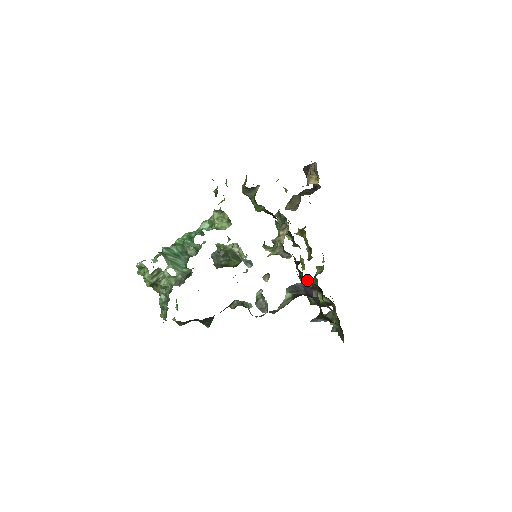
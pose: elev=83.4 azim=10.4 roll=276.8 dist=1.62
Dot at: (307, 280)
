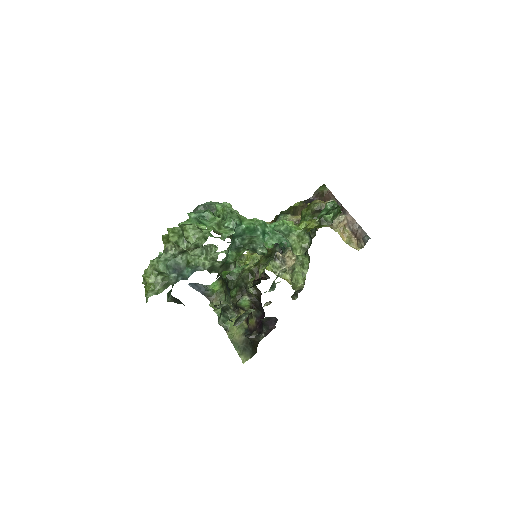
Dot at: (260, 295)
